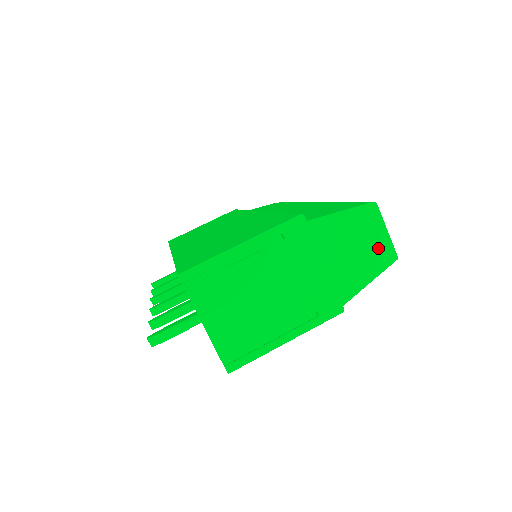
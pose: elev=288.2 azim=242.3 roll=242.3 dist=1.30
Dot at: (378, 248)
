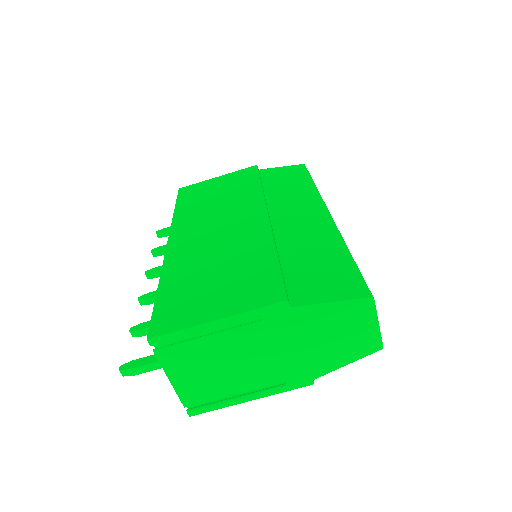
Dot at: (364, 338)
